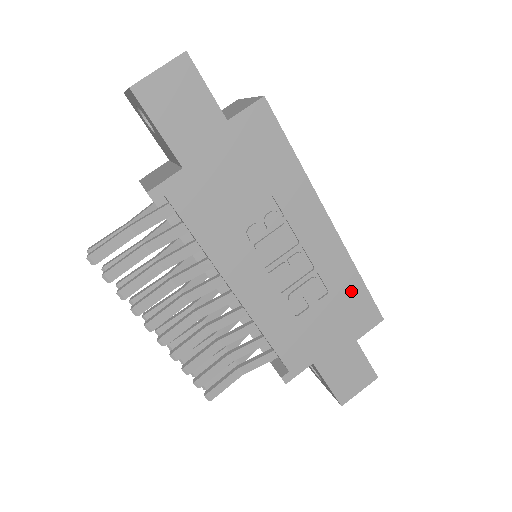
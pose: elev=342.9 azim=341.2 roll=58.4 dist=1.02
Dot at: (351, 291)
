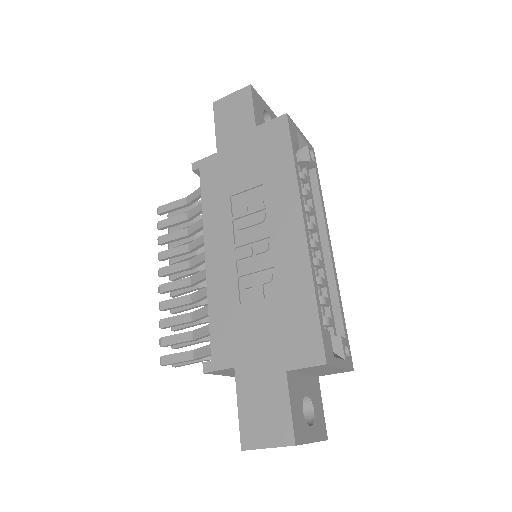
Dot at: (300, 305)
